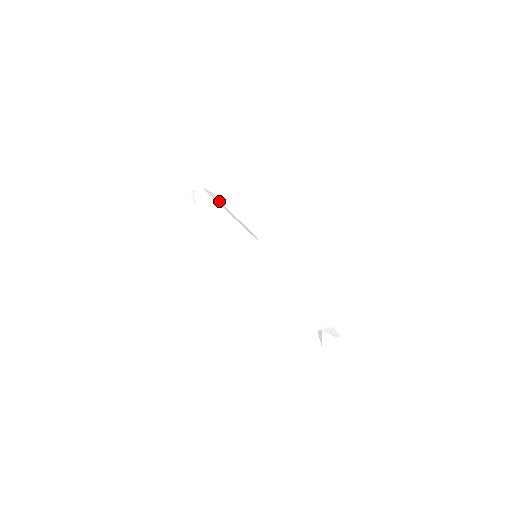
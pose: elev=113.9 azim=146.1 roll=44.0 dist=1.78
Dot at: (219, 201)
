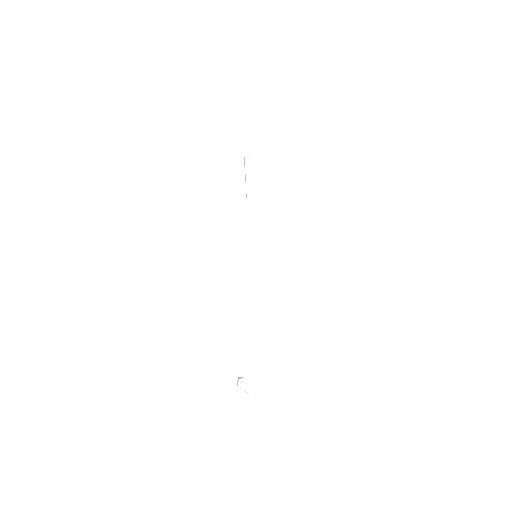
Dot at: occluded
